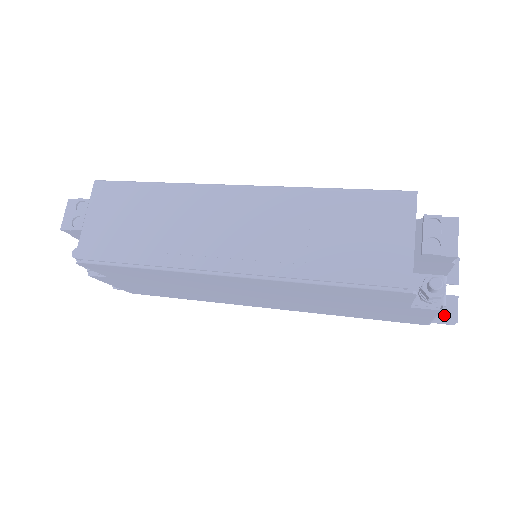
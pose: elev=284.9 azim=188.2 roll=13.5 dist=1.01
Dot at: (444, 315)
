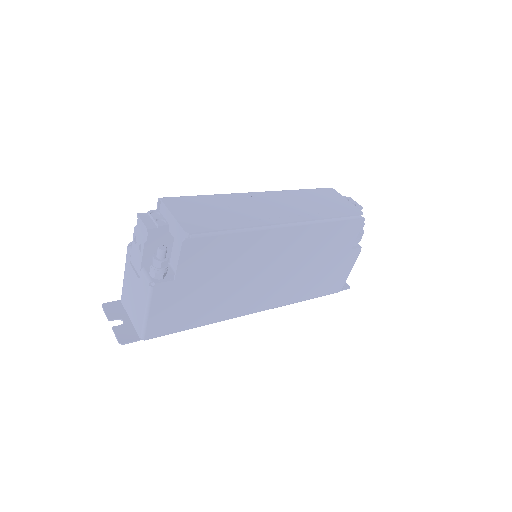
Dot at: occluded
